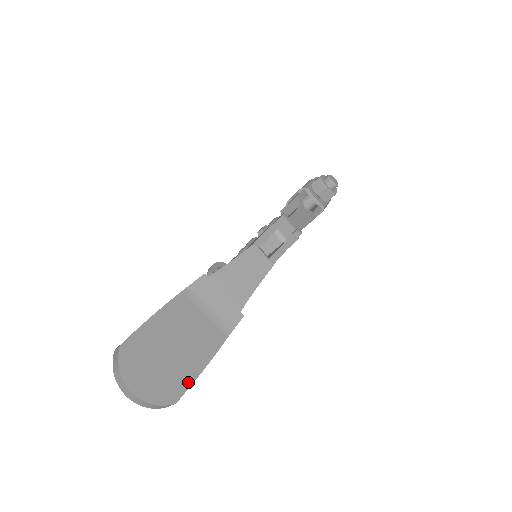
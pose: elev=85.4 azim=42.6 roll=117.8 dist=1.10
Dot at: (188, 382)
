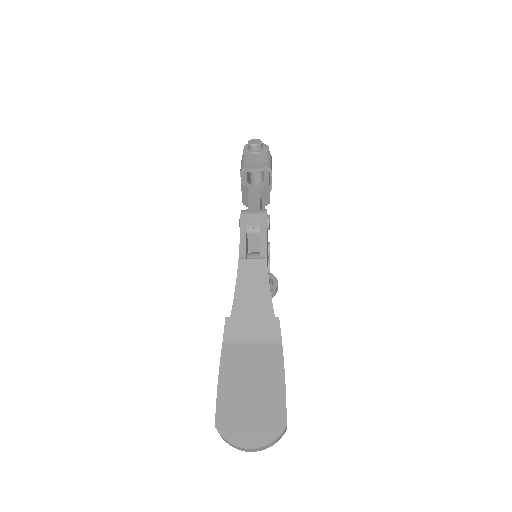
Dot at: (282, 403)
